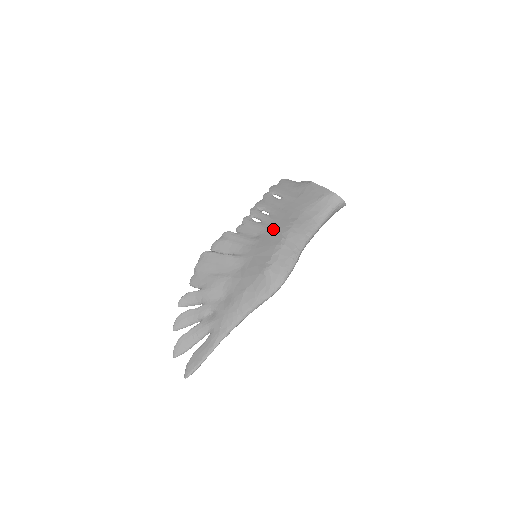
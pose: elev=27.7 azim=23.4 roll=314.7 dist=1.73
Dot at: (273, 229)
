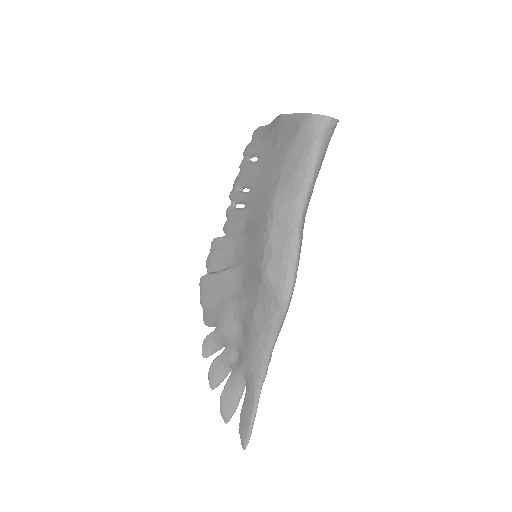
Dot at: (256, 211)
